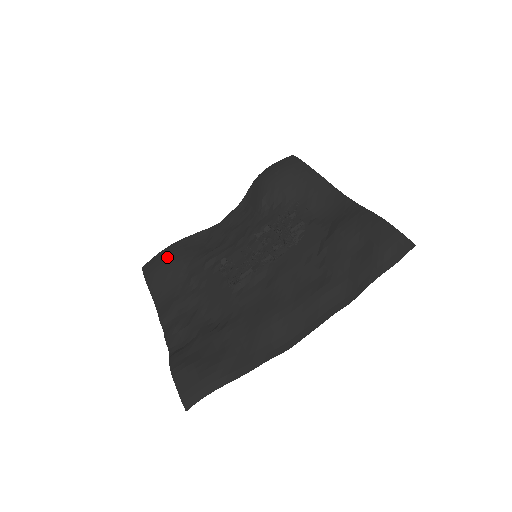
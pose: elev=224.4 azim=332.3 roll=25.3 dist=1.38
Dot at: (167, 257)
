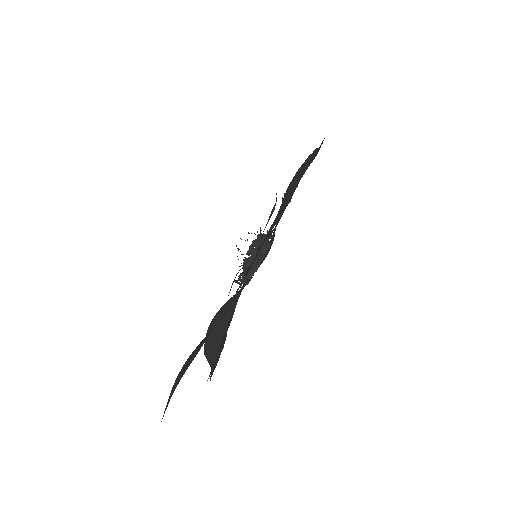
Dot at: occluded
